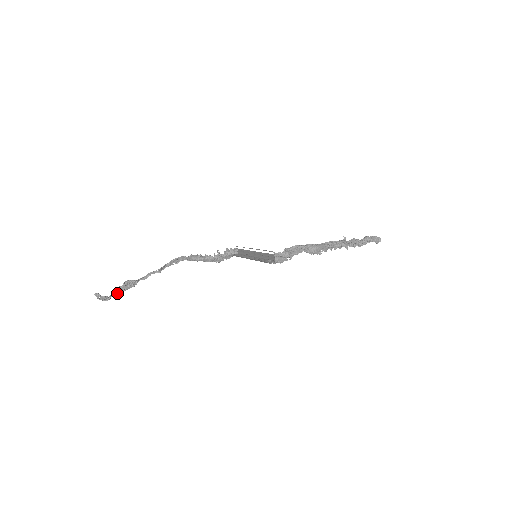
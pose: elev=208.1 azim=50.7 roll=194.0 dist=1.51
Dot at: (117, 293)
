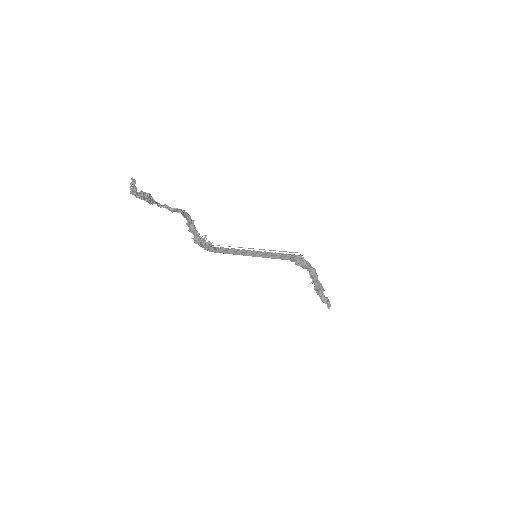
Dot at: (140, 196)
